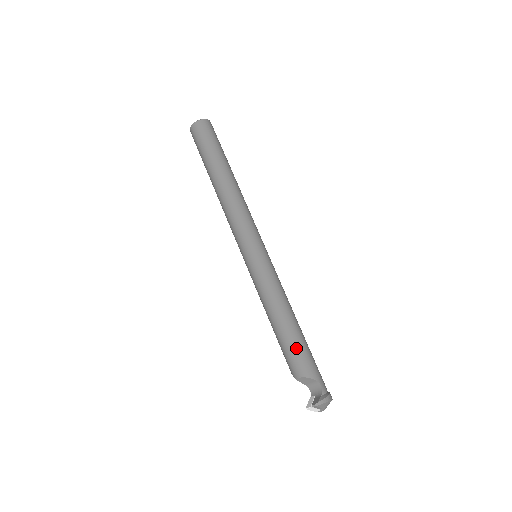
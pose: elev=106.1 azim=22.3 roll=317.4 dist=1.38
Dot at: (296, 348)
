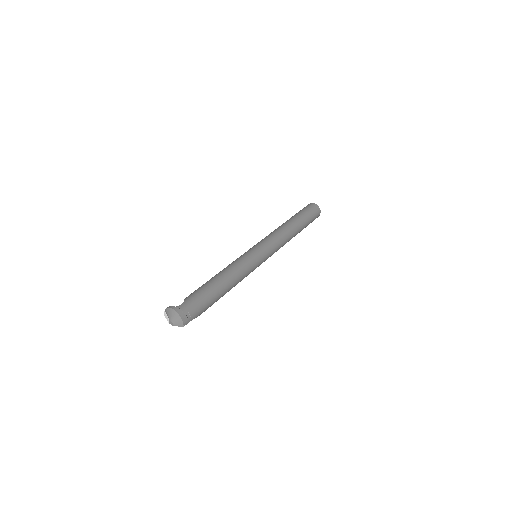
Dot at: (201, 286)
